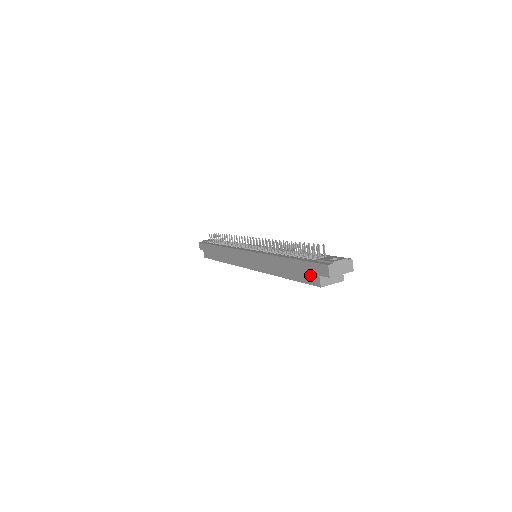
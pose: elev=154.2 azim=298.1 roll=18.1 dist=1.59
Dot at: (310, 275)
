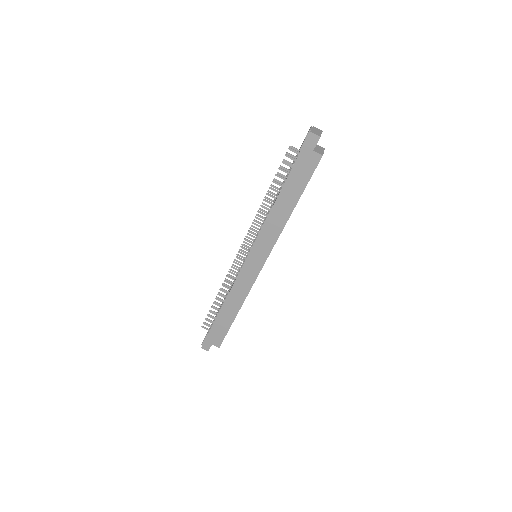
Dot at: (308, 164)
